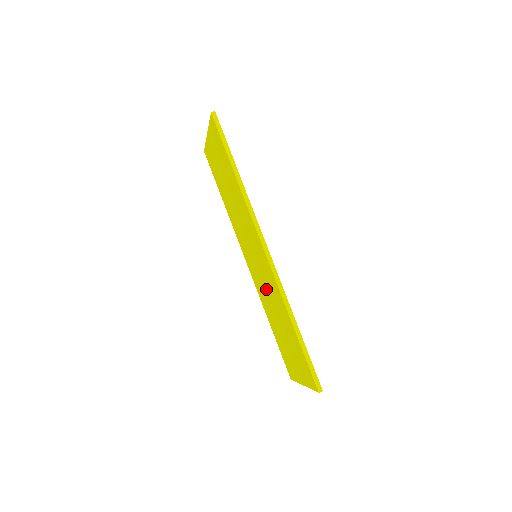
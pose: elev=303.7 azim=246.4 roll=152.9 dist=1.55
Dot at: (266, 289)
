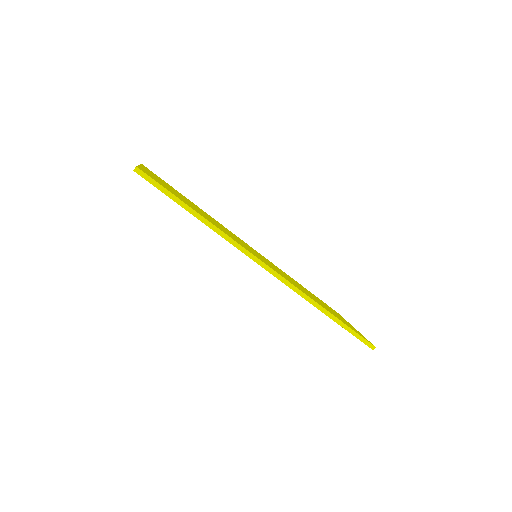
Dot at: occluded
